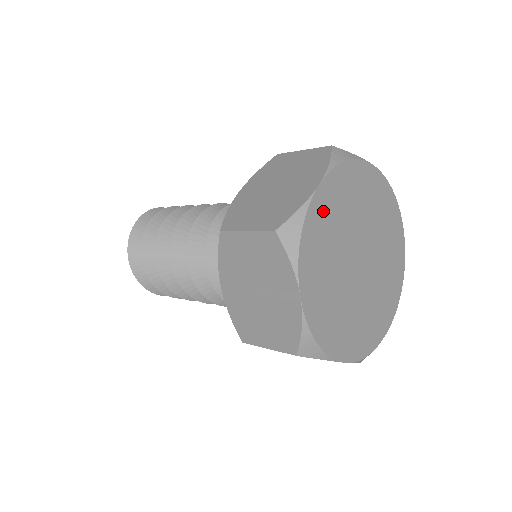
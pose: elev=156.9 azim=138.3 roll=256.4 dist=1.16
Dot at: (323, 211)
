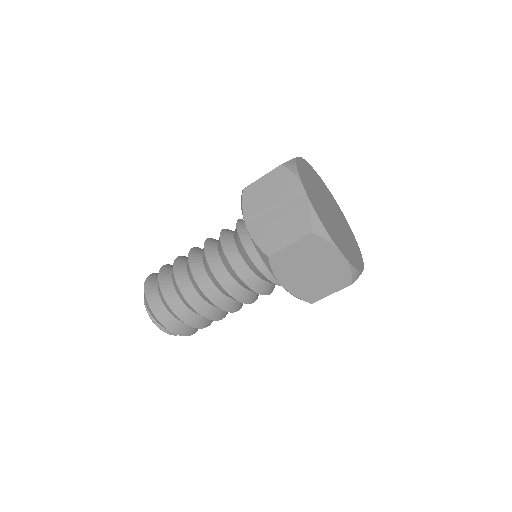
Dot at: (315, 204)
